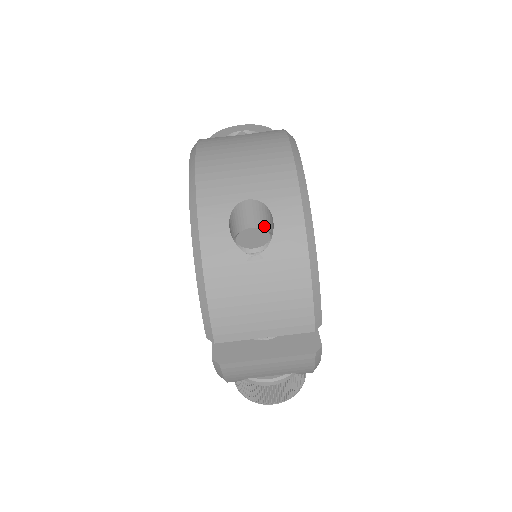
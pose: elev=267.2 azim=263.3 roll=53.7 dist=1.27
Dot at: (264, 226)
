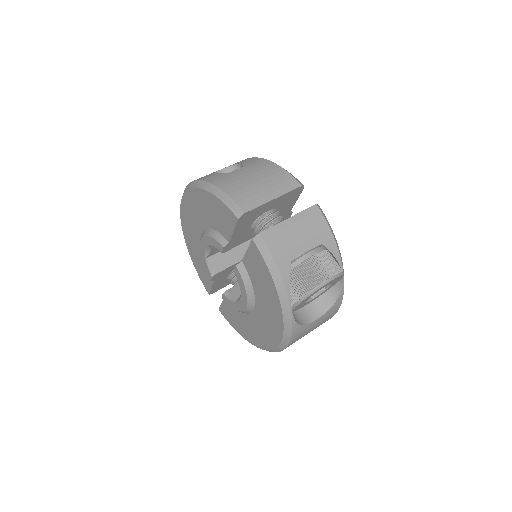
Dot at: occluded
